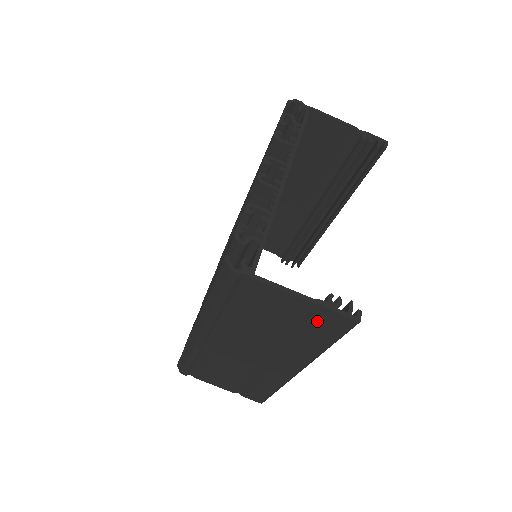
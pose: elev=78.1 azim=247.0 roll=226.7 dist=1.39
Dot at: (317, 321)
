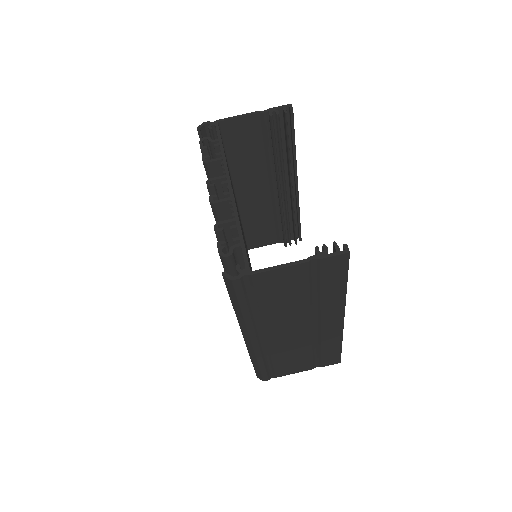
Dot at: (321, 273)
